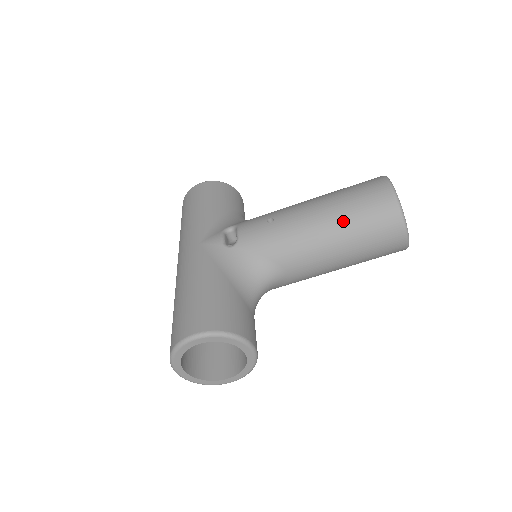
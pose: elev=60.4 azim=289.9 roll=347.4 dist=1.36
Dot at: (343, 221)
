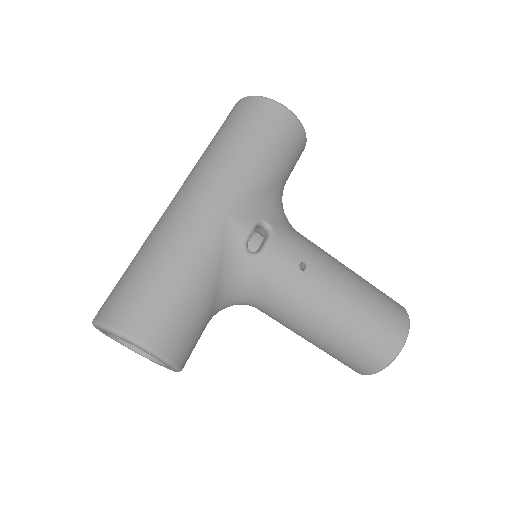
Dot at: (347, 333)
